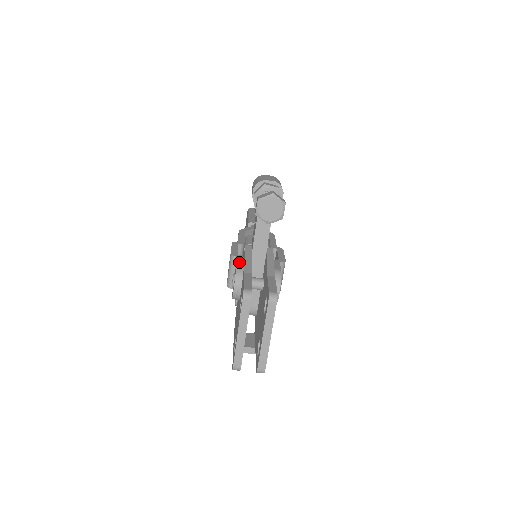
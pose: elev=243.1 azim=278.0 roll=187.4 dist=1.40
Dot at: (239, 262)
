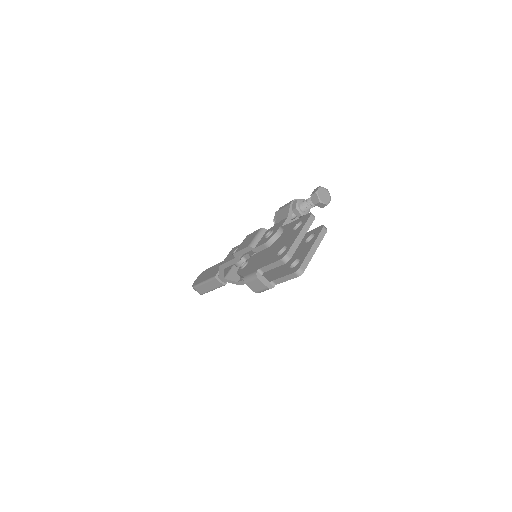
Dot at: occluded
